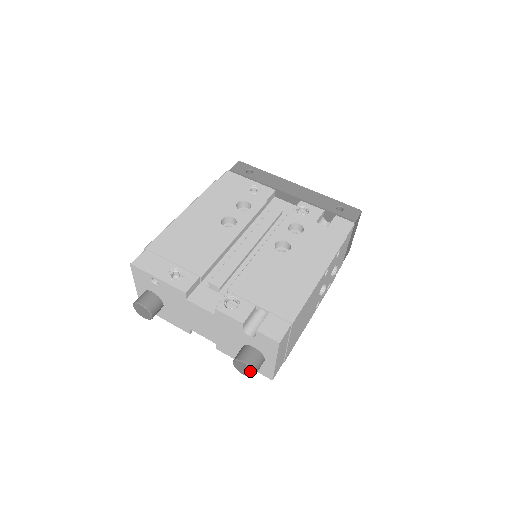
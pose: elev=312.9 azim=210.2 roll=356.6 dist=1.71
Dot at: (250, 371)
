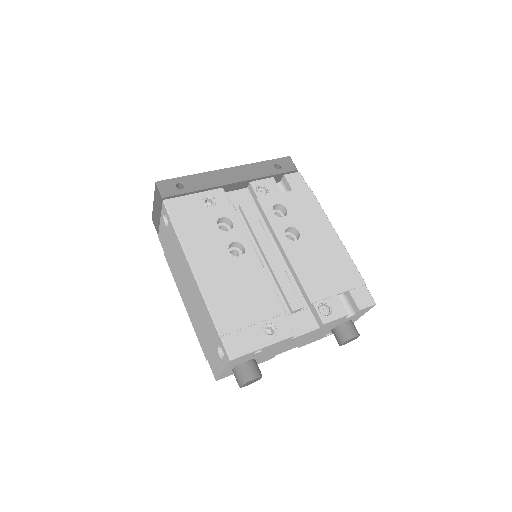
Dot at: occluded
